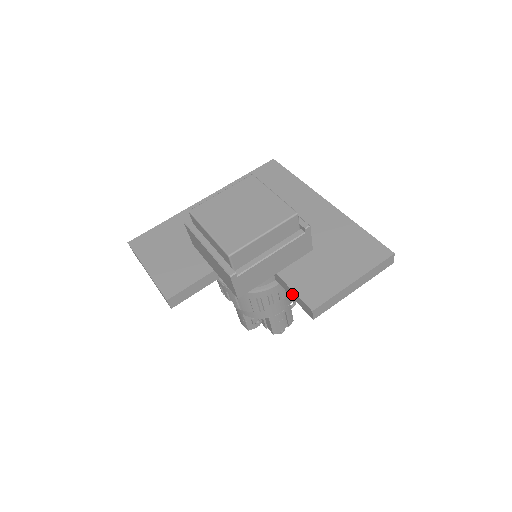
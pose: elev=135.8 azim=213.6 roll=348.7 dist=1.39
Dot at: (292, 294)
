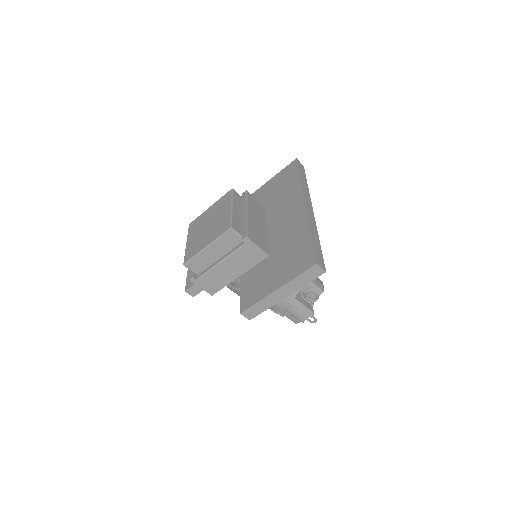
Dot at: occluded
